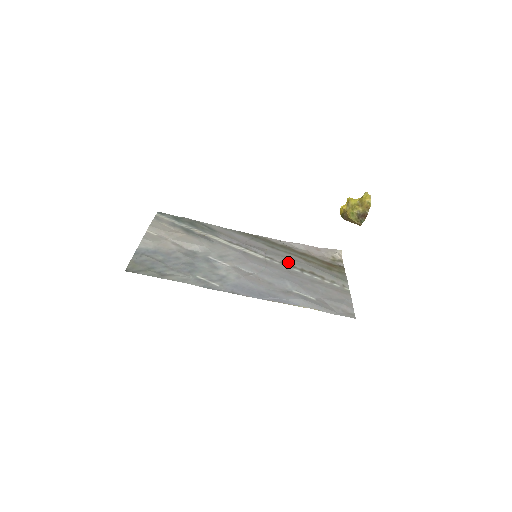
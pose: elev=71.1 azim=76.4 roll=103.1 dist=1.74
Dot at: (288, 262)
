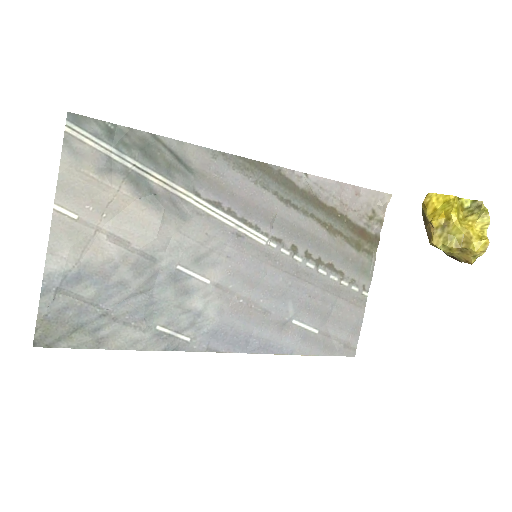
Dot at: (303, 245)
